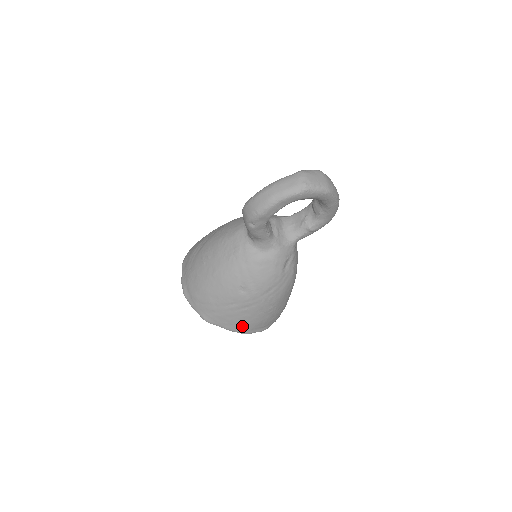
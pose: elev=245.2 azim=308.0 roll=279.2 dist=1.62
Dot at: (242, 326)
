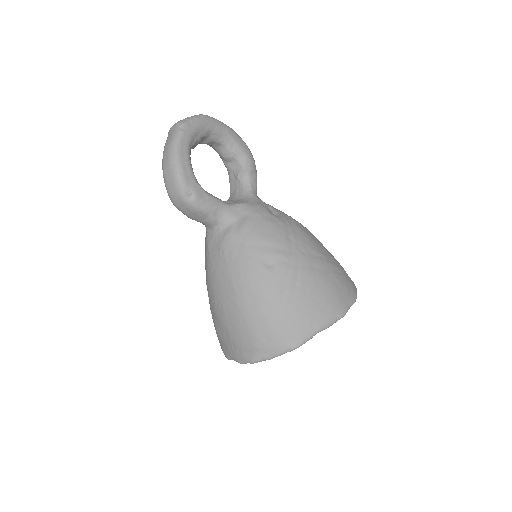
Dot at: (326, 306)
